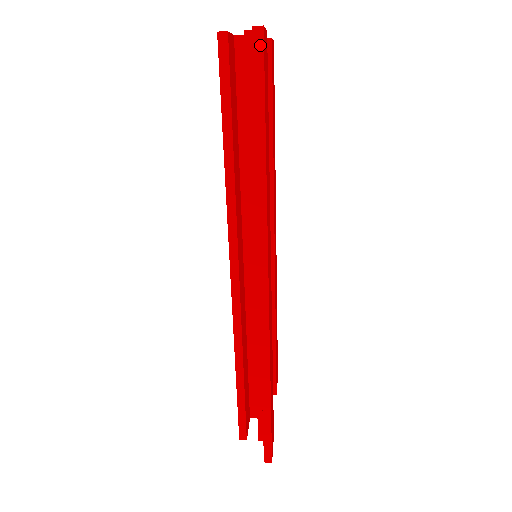
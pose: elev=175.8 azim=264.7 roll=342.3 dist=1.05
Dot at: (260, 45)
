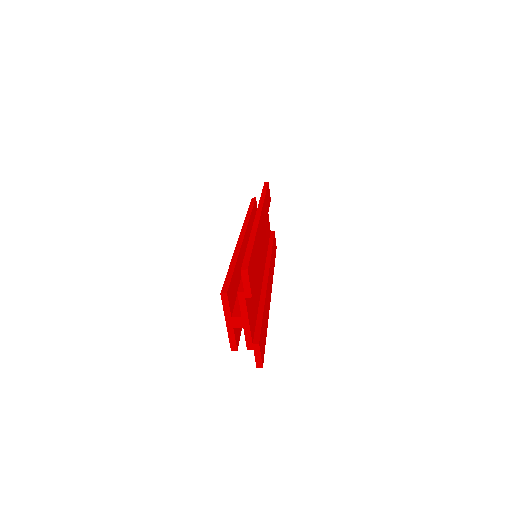
Dot at: (267, 184)
